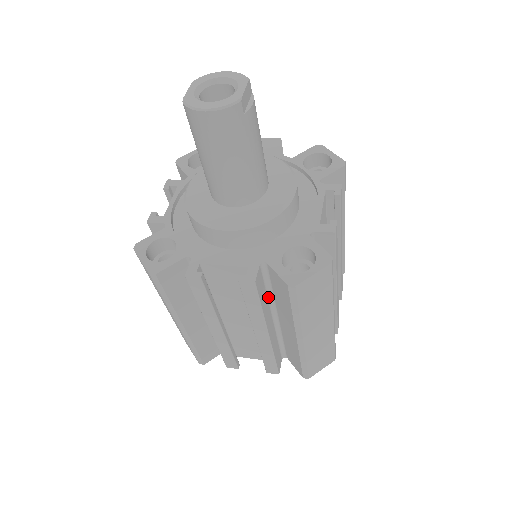
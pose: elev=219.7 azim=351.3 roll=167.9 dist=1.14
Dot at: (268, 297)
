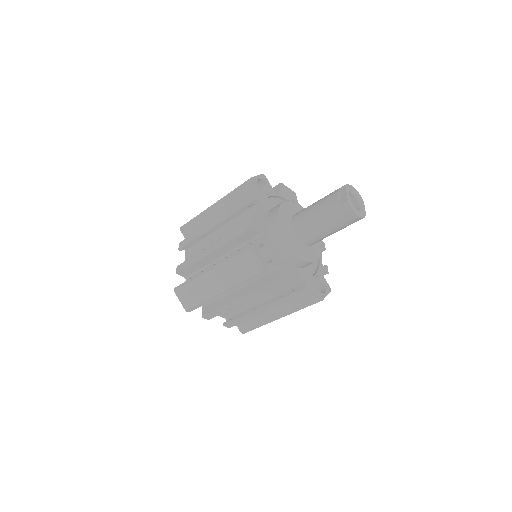
Dot at: occluded
